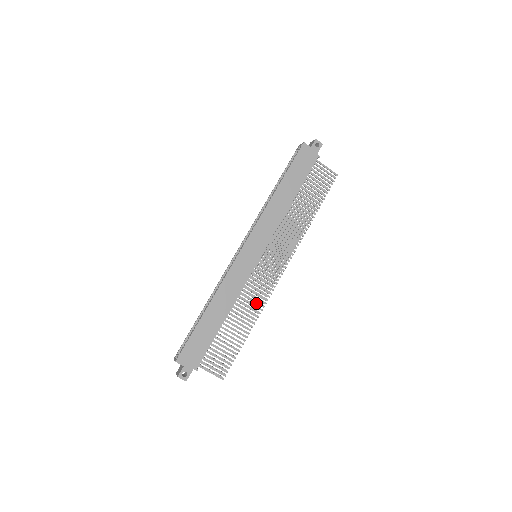
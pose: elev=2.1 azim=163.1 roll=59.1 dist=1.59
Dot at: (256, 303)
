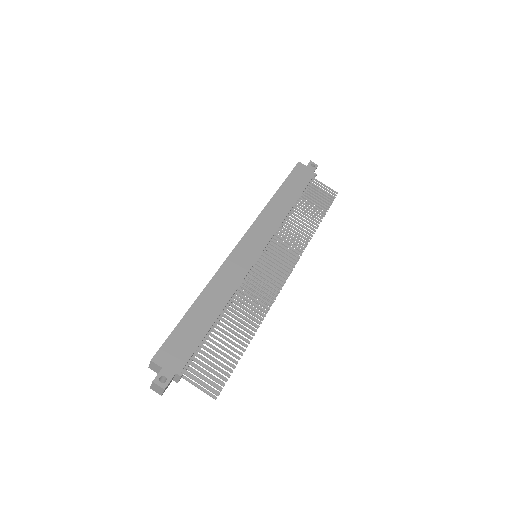
Dot at: (259, 303)
